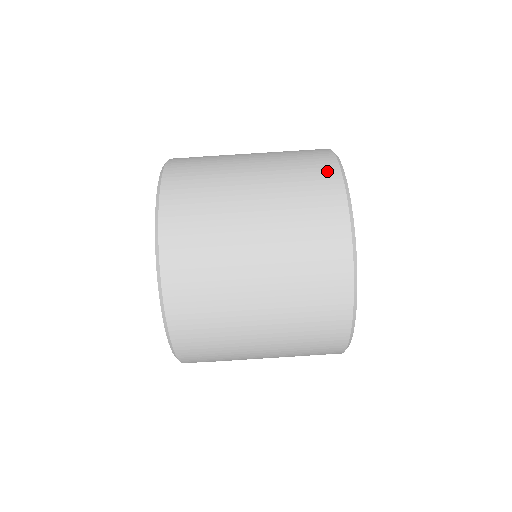
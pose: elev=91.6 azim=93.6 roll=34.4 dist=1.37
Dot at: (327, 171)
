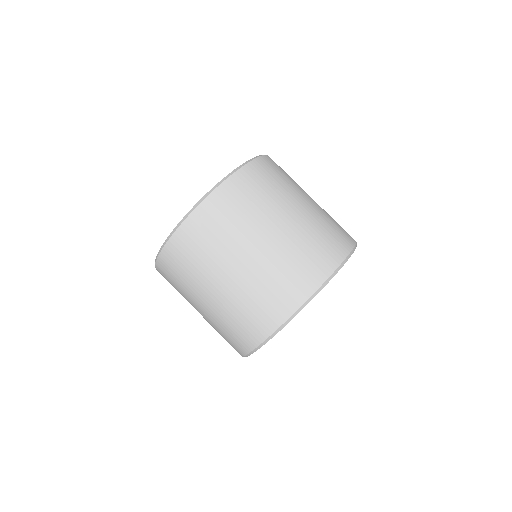
Dot at: (285, 306)
